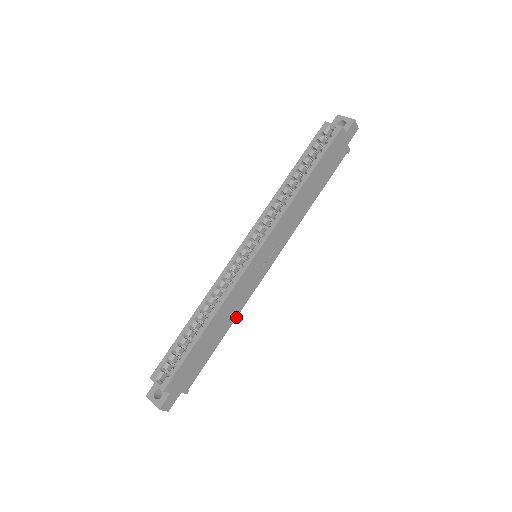
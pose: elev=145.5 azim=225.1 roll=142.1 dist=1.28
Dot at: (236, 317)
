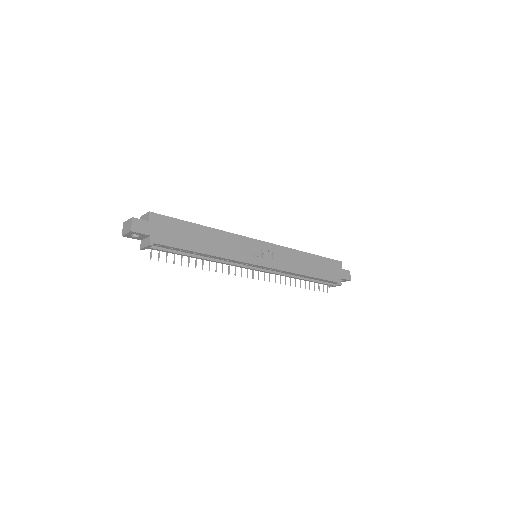
Dot at: (221, 257)
